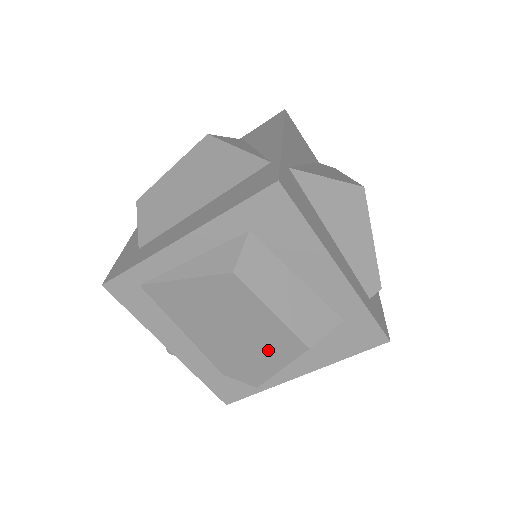
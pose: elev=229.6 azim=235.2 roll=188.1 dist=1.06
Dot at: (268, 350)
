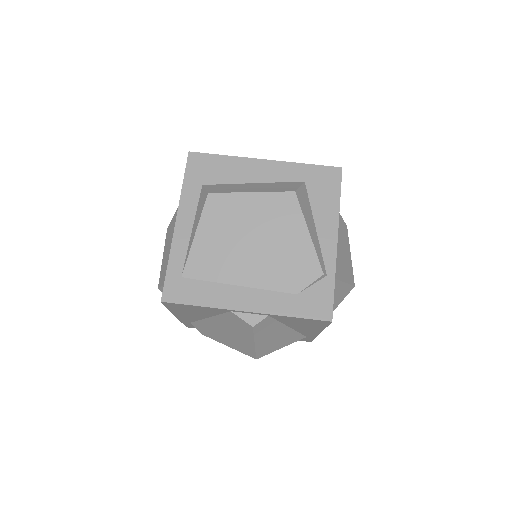
Dot at: (285, 226)
